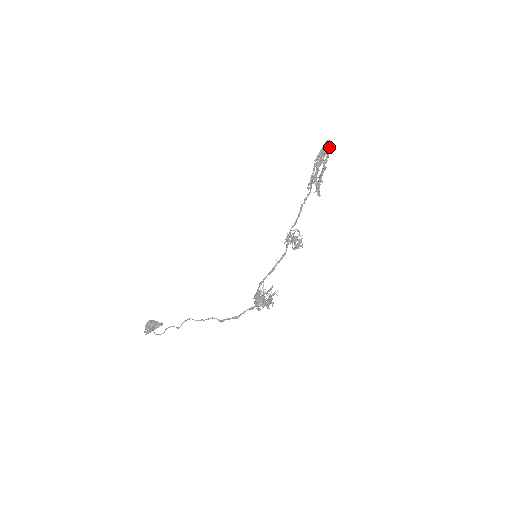
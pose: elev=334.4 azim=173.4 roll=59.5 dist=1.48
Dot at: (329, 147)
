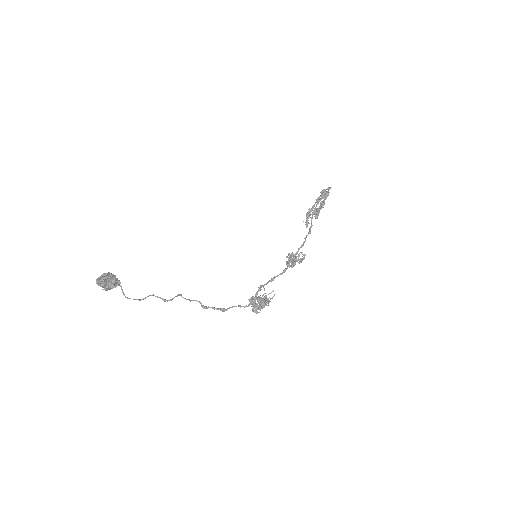
Dot at: occluded
